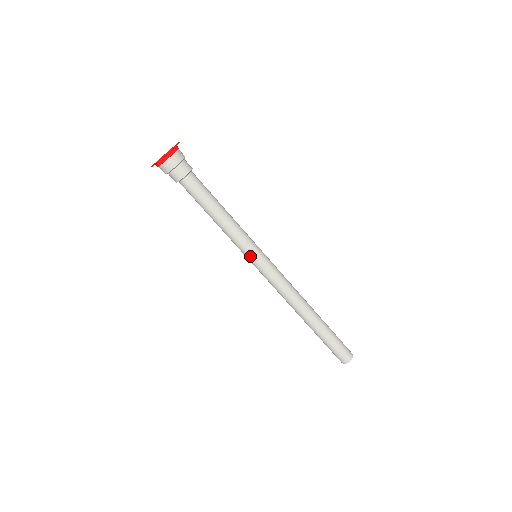
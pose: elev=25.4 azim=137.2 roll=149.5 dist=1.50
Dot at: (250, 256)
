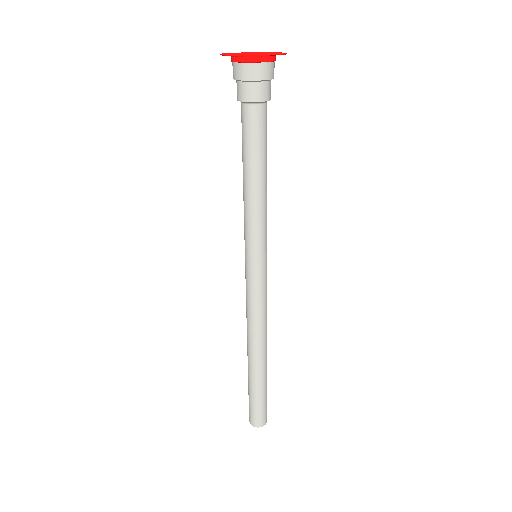
Dot at: (257, 253)
